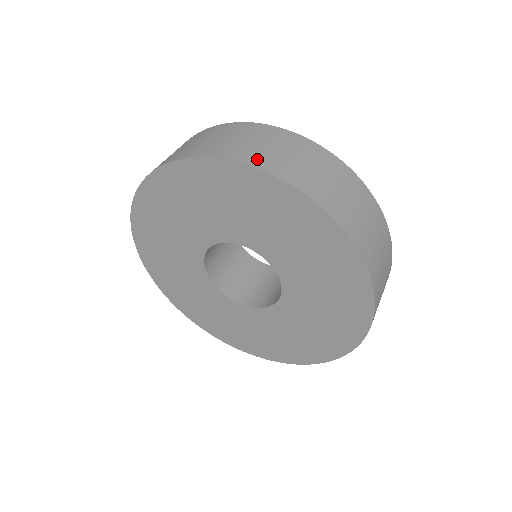
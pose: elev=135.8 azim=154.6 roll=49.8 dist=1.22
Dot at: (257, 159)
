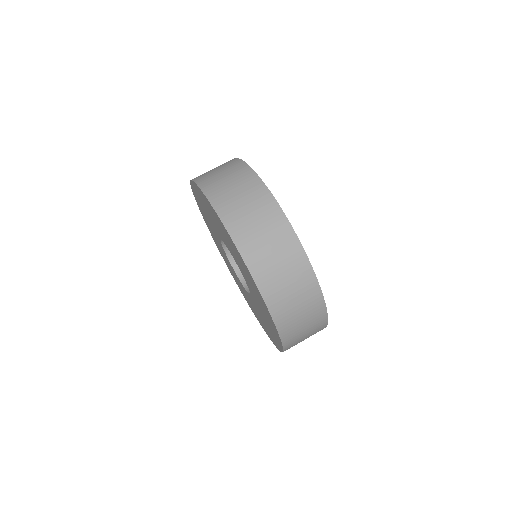
Dot at: (208, 185)
